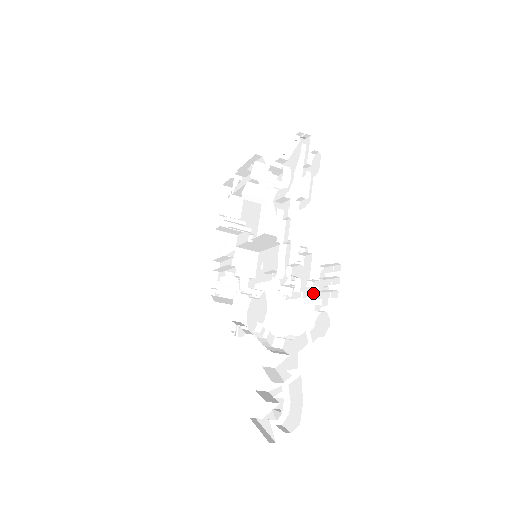
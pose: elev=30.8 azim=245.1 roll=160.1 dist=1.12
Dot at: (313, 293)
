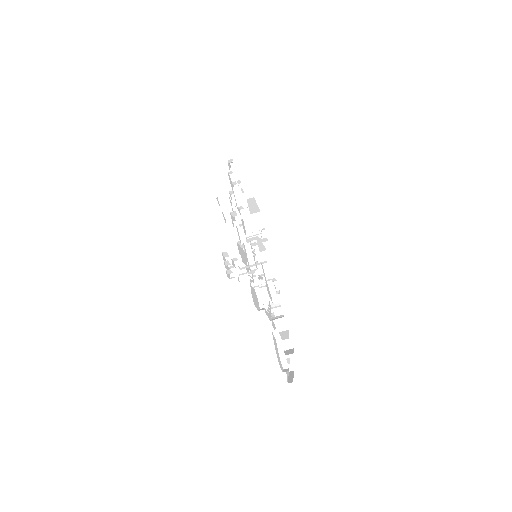
Dot at: (231, 276)
